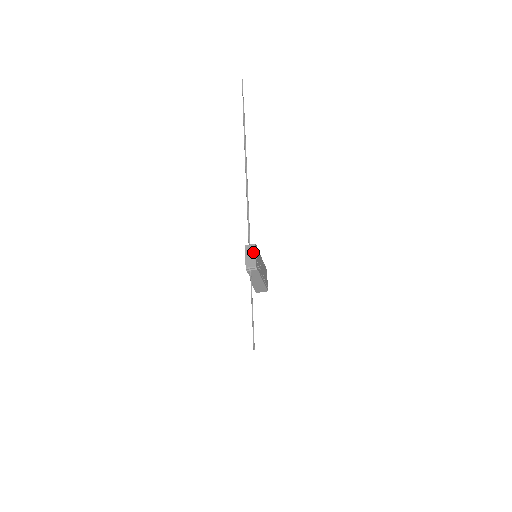
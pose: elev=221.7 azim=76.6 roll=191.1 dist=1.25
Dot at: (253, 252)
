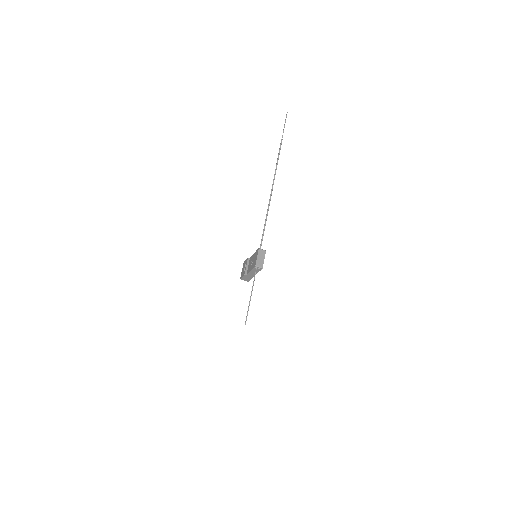
Dot at: (263, 256)
